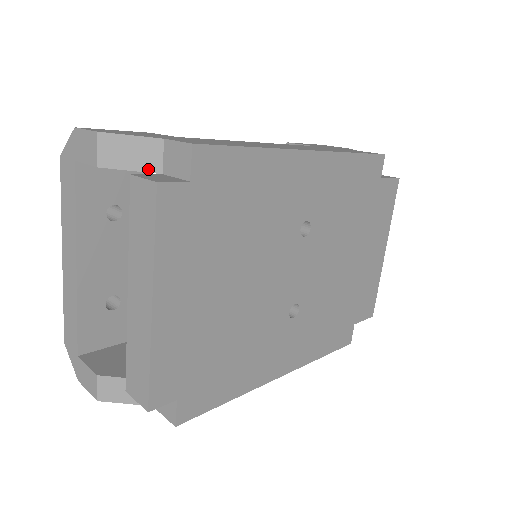
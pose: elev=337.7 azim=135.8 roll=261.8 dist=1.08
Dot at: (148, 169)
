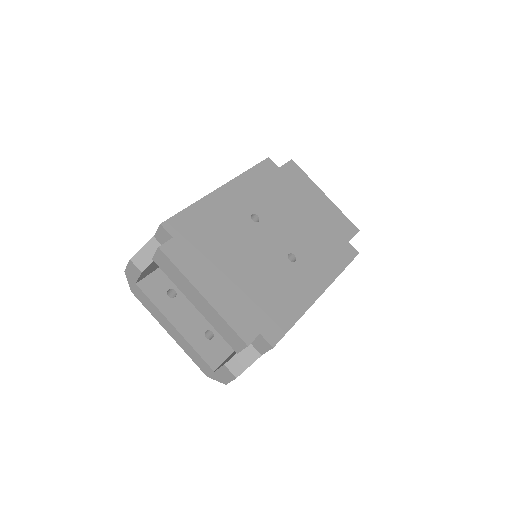
Dot at: occluded
